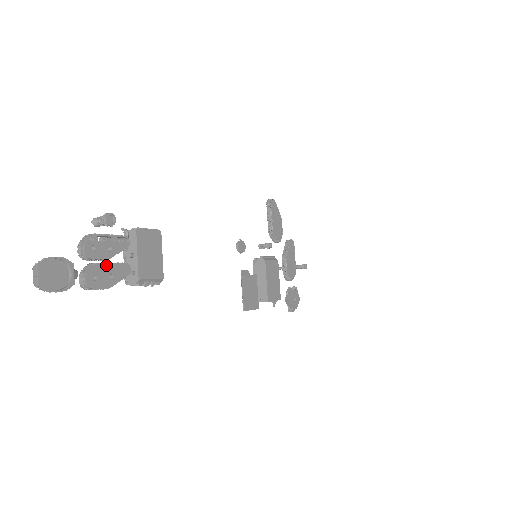
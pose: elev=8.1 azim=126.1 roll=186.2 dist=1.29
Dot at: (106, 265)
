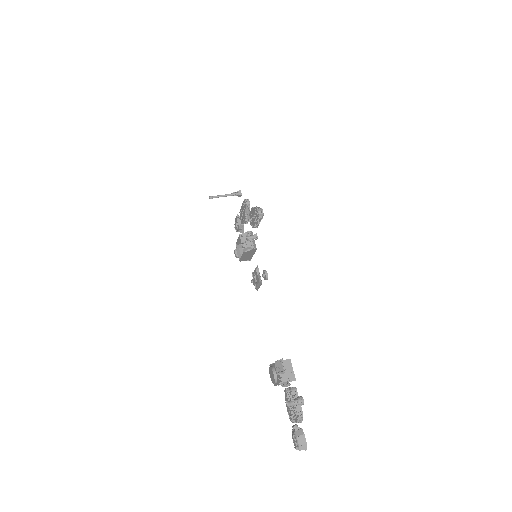
Dot at: occluded
